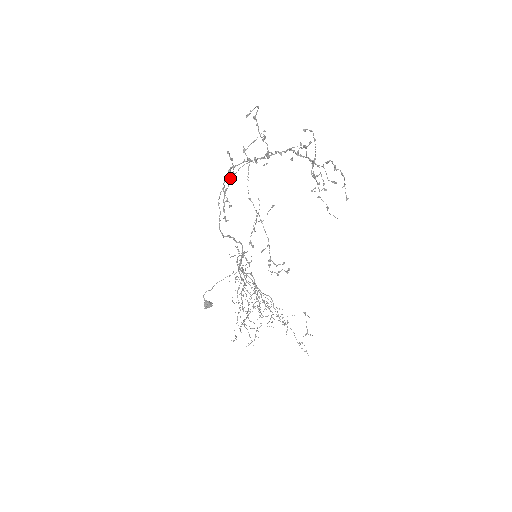
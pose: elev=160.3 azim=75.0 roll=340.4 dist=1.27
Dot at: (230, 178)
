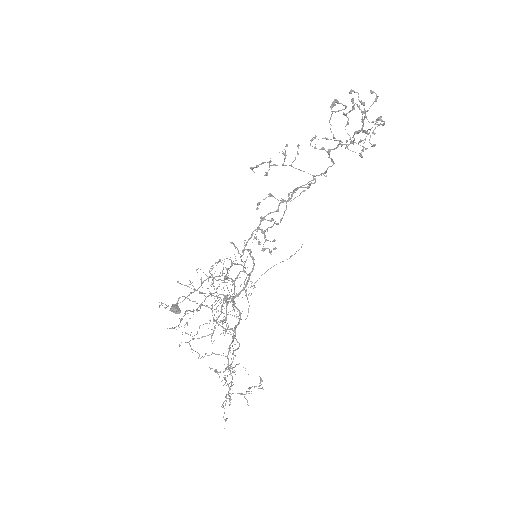
Dot at: (284, 160)
